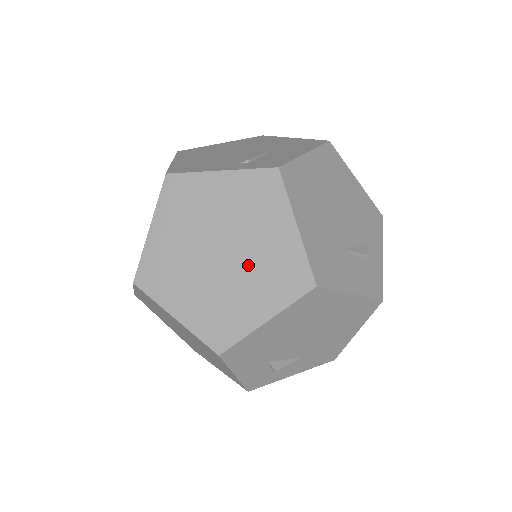
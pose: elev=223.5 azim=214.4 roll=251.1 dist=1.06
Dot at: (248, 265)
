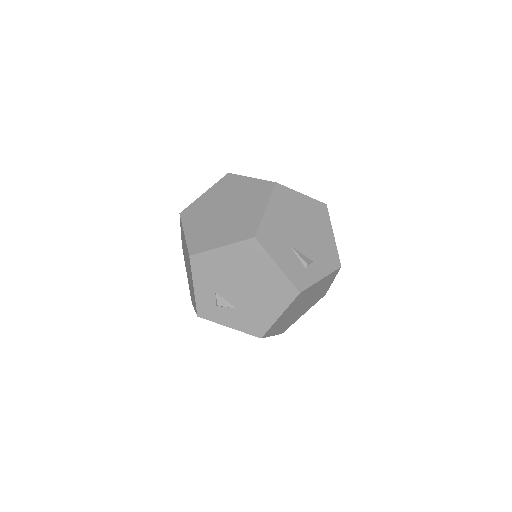
Dot at: (232, 219)
